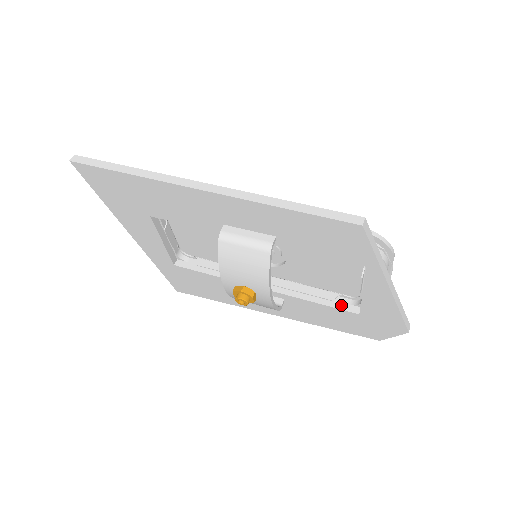
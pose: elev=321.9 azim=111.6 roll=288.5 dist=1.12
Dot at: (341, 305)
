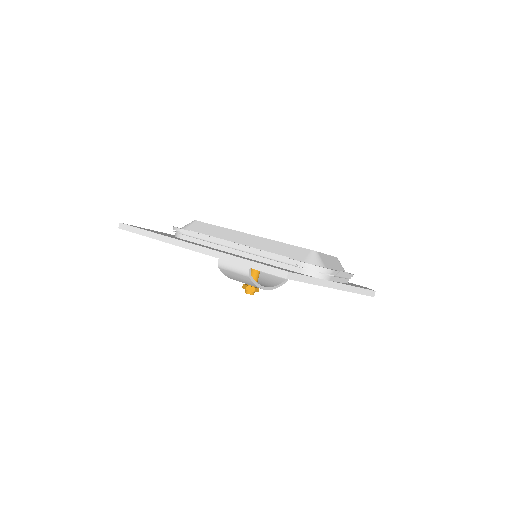
Dot at: occluded
